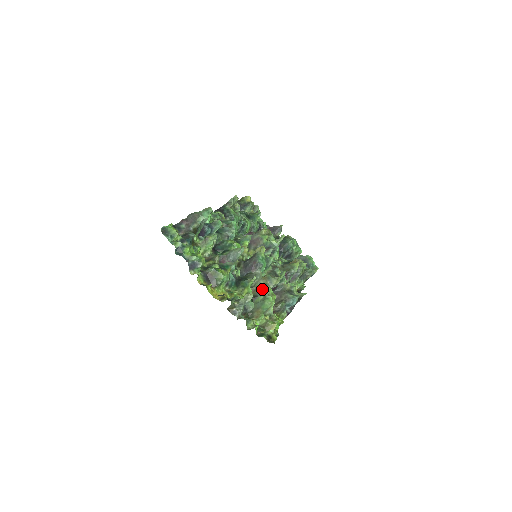
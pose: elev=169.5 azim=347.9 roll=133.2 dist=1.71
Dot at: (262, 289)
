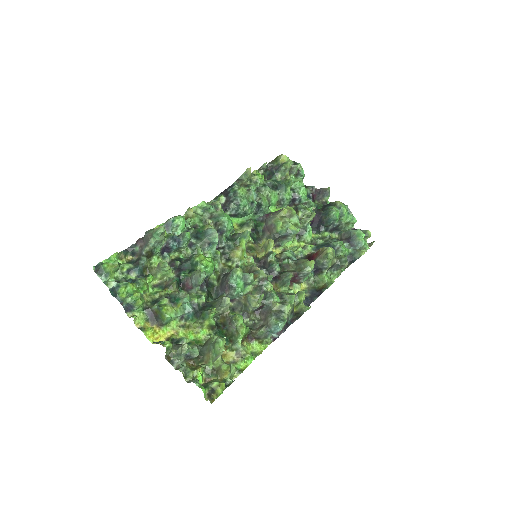
Dot at: (231, 317)
